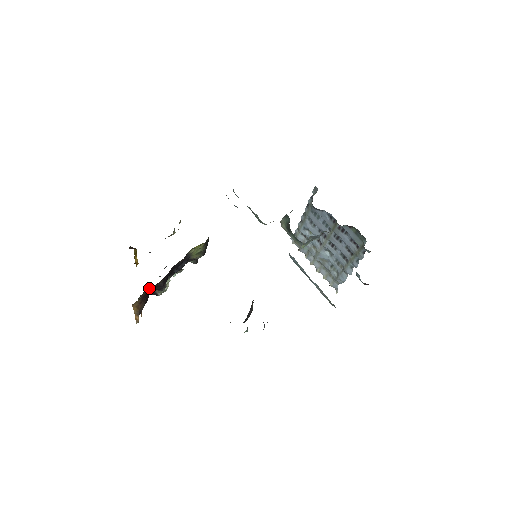
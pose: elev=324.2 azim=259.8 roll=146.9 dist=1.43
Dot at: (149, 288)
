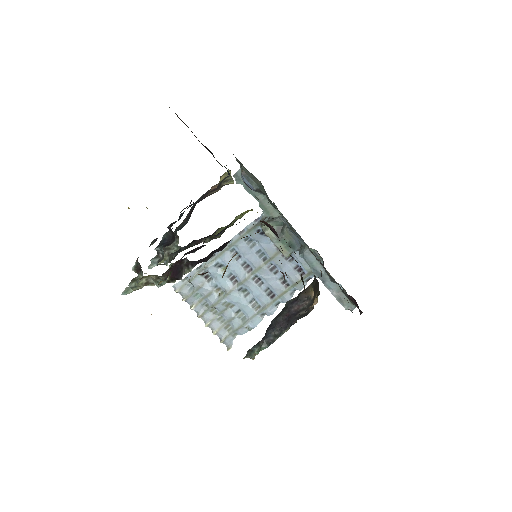
Dot at: occluded
